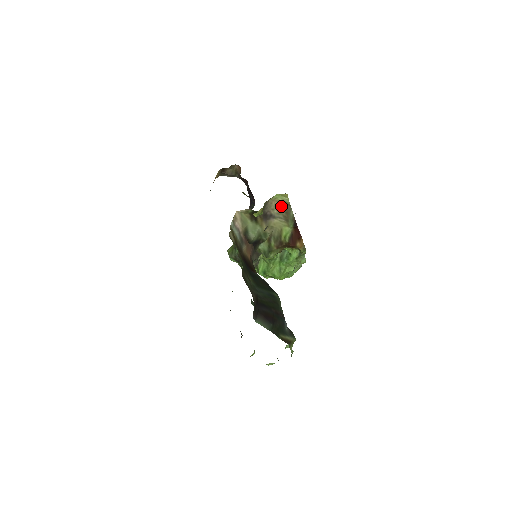
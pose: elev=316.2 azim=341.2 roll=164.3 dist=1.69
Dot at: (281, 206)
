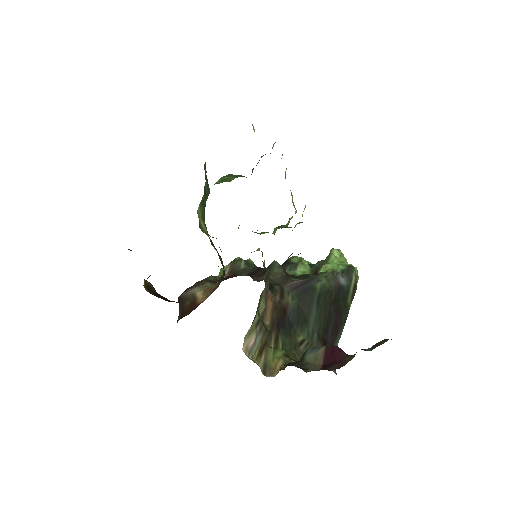
Dot at: occluded
